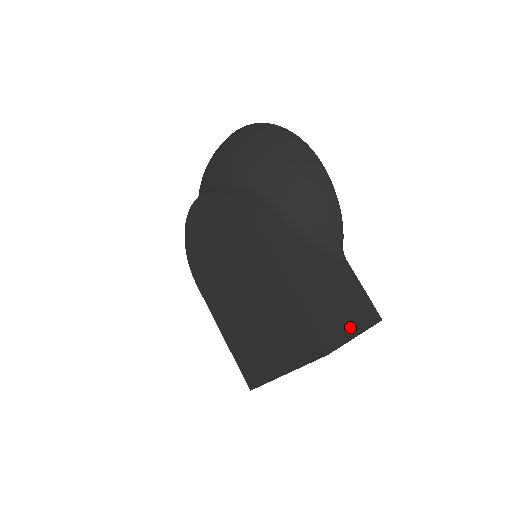
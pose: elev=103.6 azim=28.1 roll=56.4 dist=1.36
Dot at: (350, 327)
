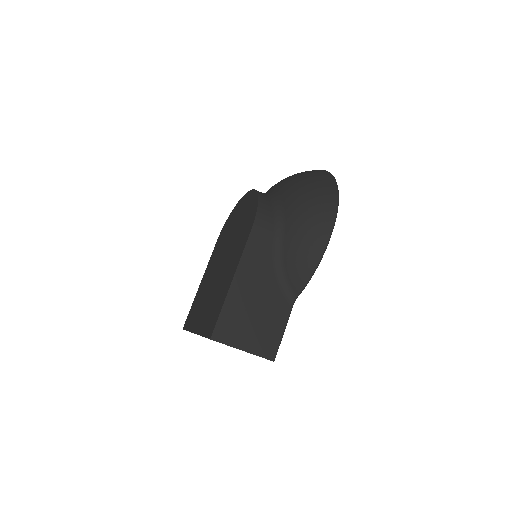
Dot at: (244, 341)
